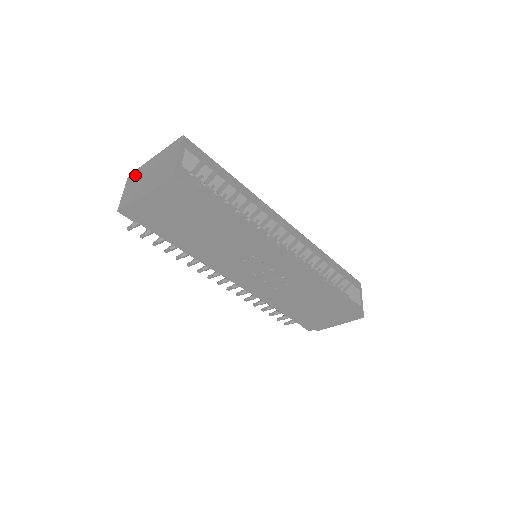
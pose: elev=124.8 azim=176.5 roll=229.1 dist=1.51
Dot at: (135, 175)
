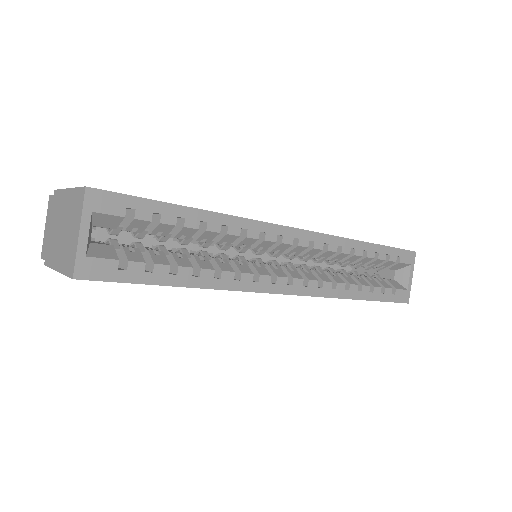
Dot at: (53, 203)
